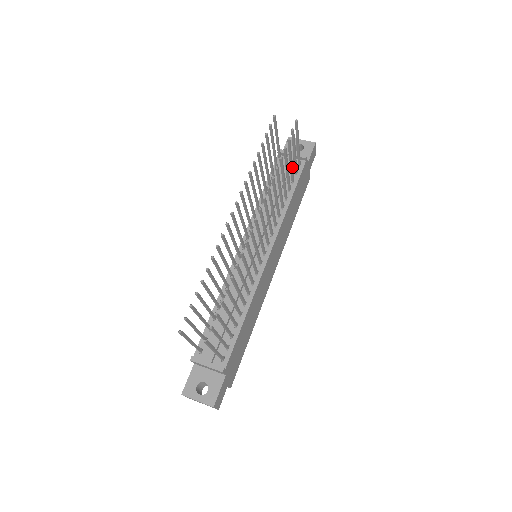
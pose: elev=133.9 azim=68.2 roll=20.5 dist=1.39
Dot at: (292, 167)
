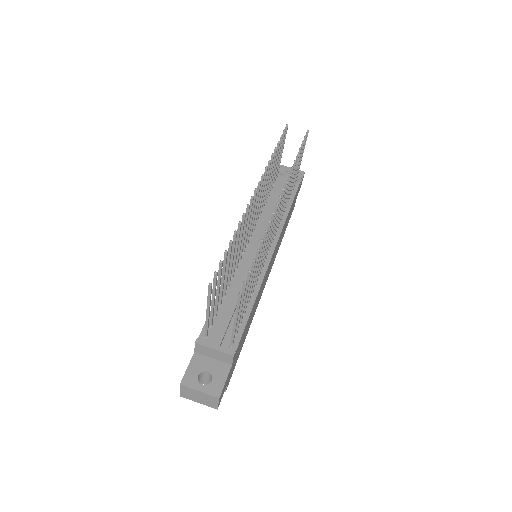
Dot at: (295, 177)
